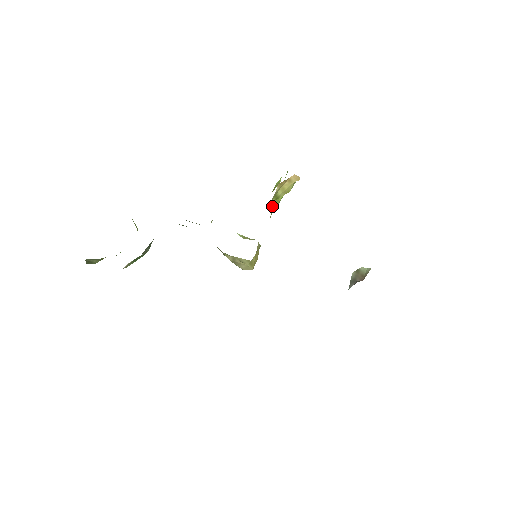
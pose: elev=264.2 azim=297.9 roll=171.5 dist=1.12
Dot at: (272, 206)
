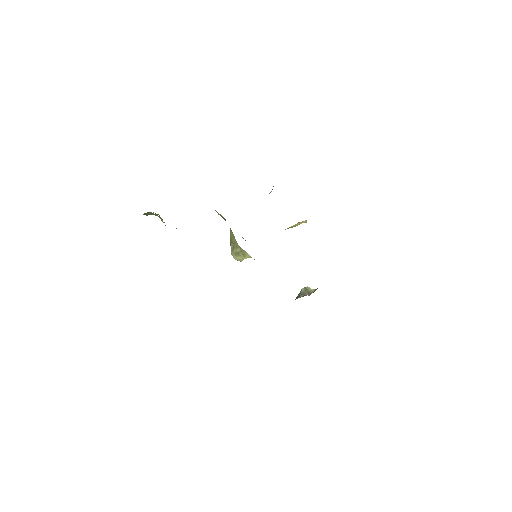
Dot at: occluded
